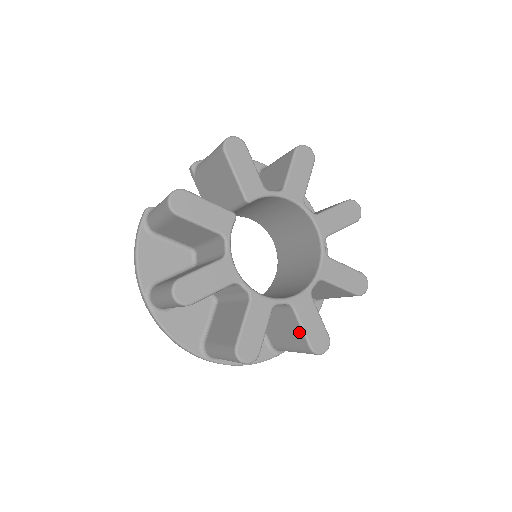
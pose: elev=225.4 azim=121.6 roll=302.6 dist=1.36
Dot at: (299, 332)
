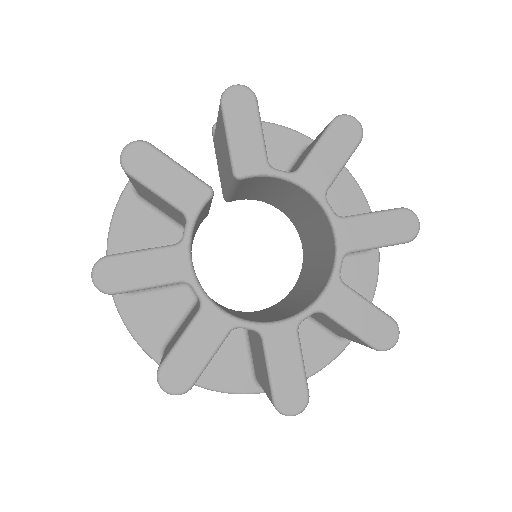
Dot at: (266, 374)
